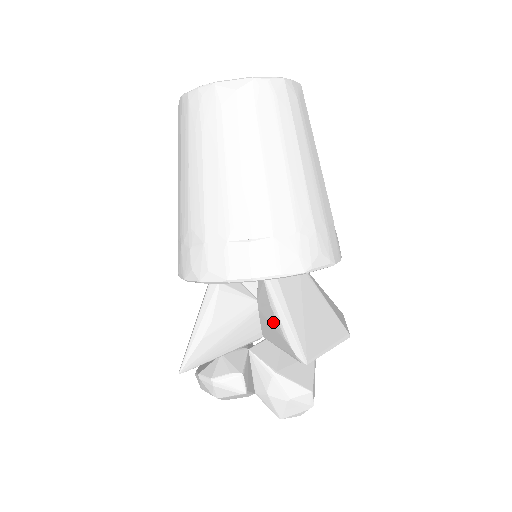
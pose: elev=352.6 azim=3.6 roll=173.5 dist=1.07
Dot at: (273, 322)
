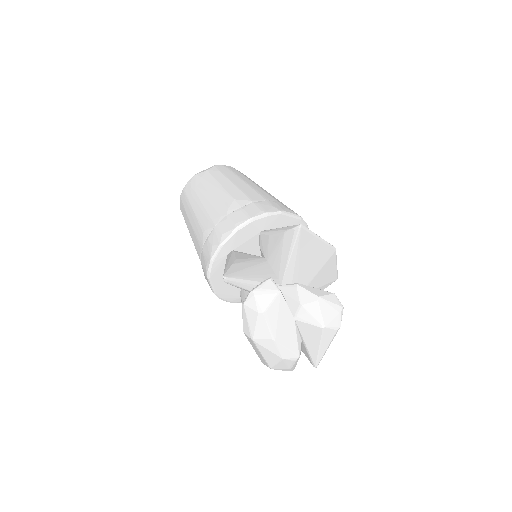
Dot at: (276, 242)
